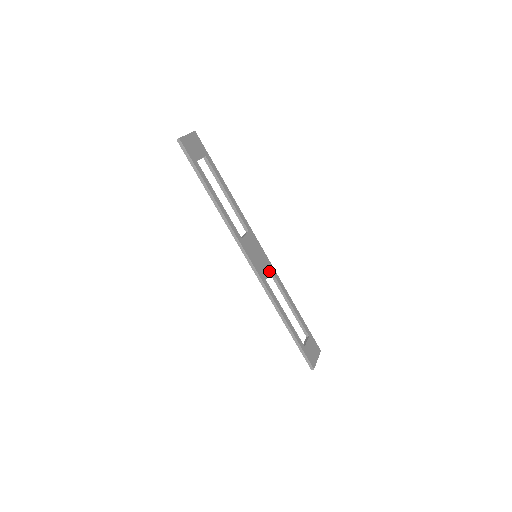
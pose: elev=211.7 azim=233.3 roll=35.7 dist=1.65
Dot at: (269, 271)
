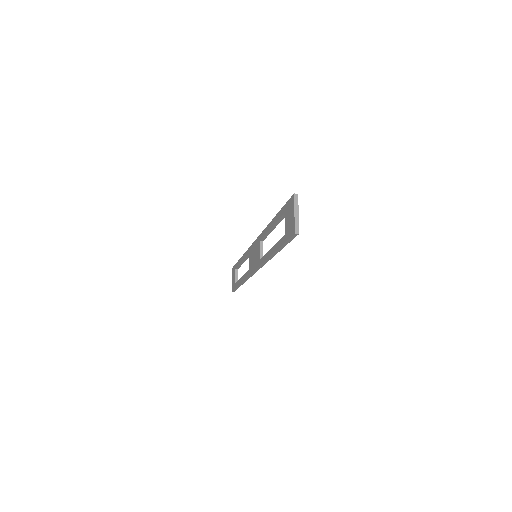
Dot at: occluded
